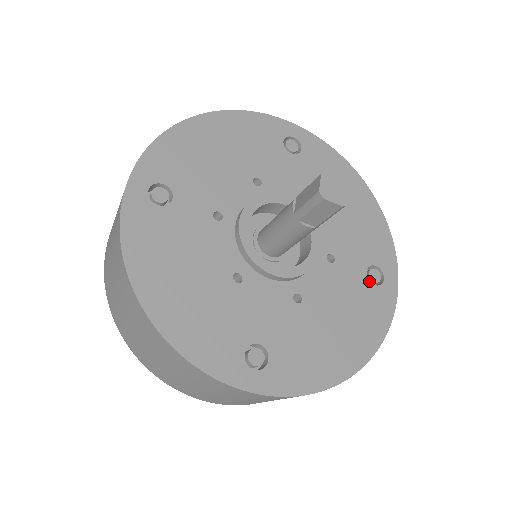
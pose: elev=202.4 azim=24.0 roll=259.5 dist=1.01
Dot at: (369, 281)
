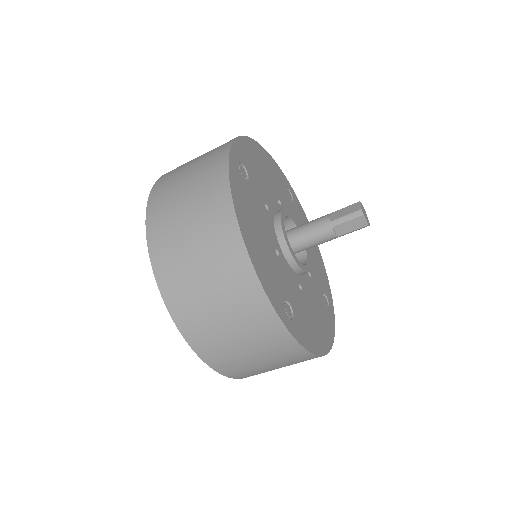
Dot at: (324, 302)
